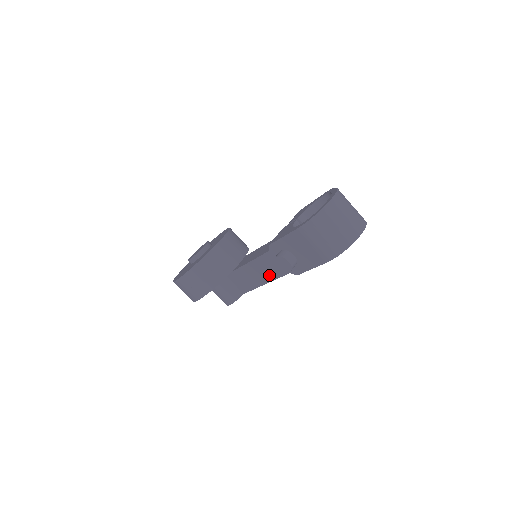
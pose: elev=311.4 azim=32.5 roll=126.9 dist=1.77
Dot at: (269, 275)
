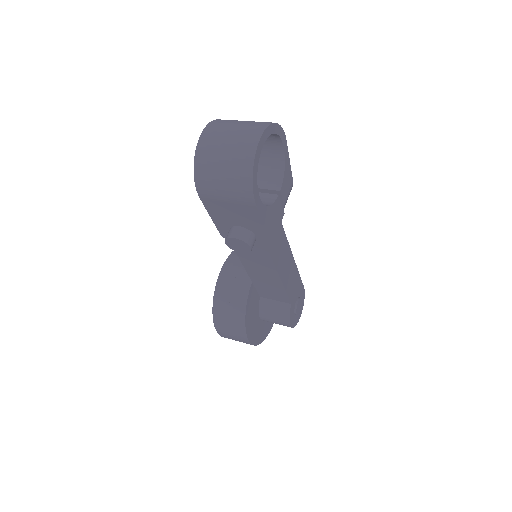
Dot at: (267, 266)
